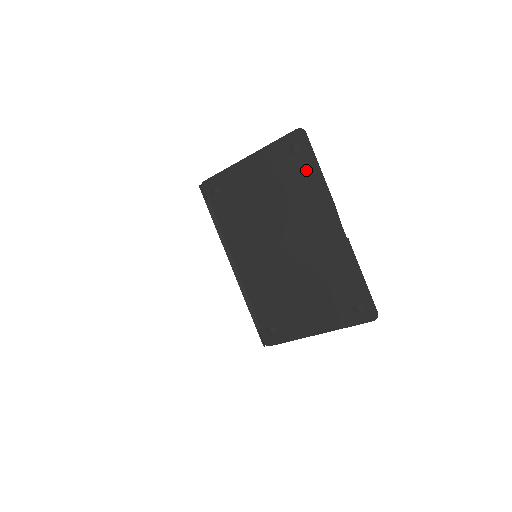
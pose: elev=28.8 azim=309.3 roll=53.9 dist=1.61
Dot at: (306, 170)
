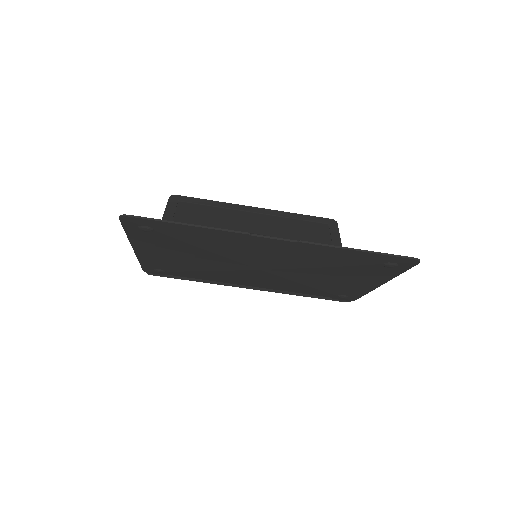
Dot at: (181, 233)
